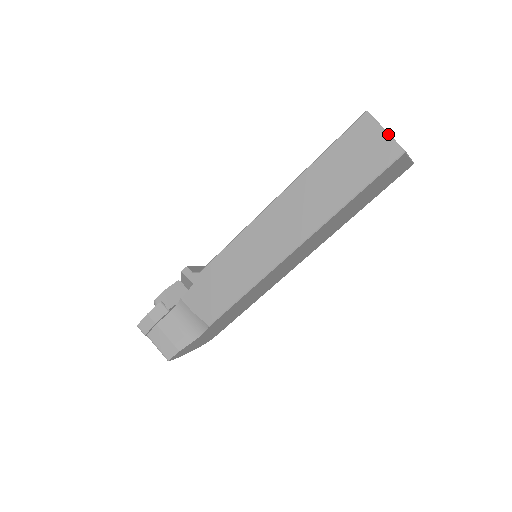
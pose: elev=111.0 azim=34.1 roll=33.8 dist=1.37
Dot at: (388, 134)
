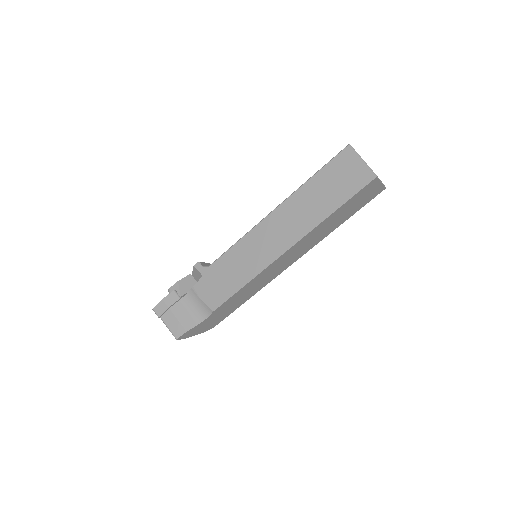
Dot at: (364, 162)
